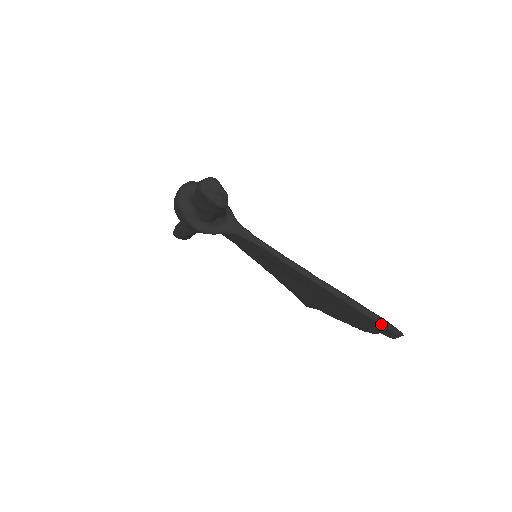
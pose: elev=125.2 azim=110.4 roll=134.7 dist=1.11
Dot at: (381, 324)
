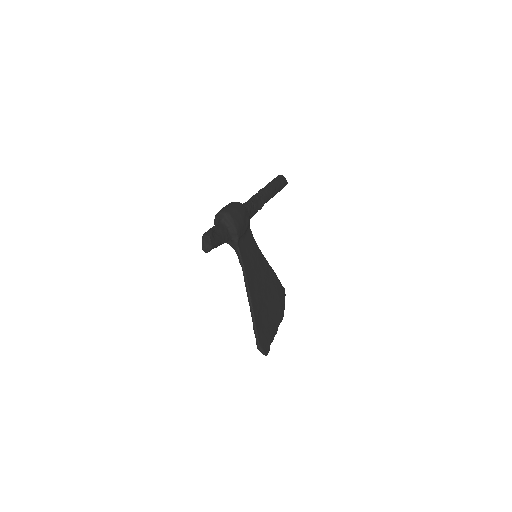
Dot at: (256, 344)
